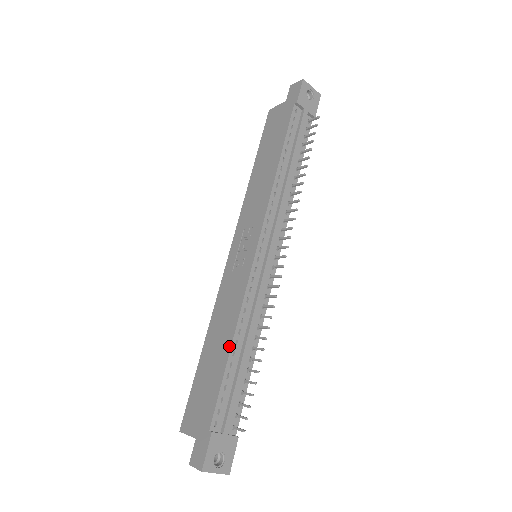
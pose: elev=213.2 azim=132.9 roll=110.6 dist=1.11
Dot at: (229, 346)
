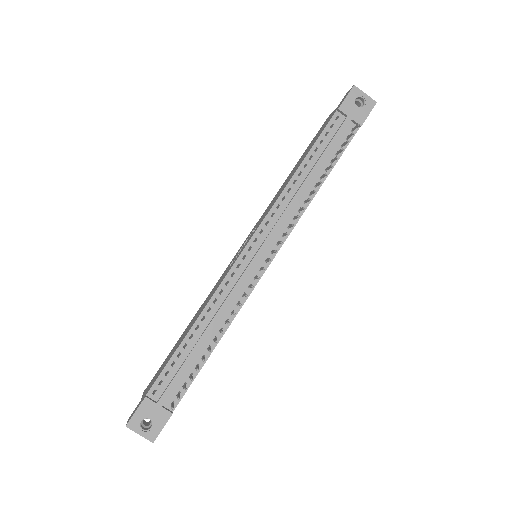
Dot at: (190, 329)
